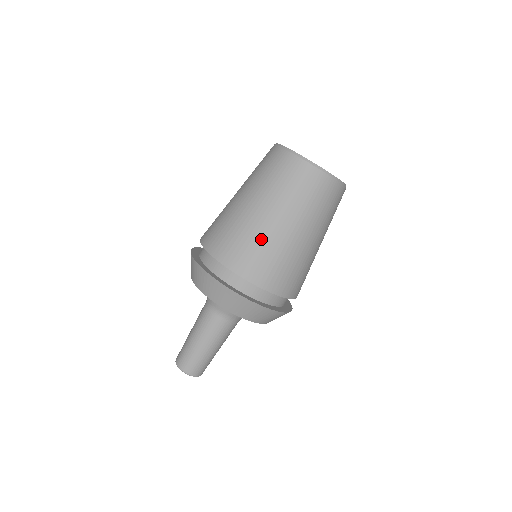
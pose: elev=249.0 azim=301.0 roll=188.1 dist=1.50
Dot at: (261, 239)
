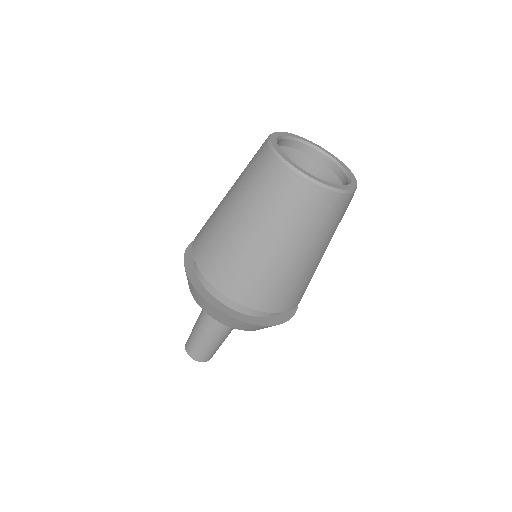
Dot at: (238, 253)
